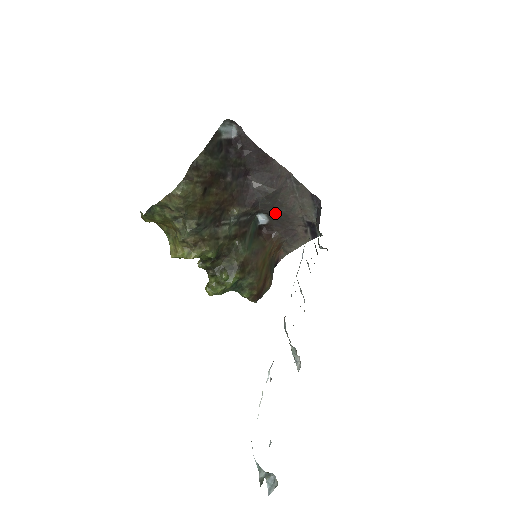
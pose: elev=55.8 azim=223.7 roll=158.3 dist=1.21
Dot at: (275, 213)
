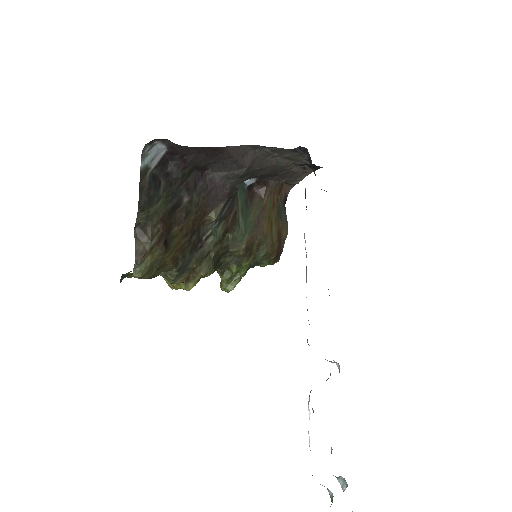
Dot at: (259, 175)
